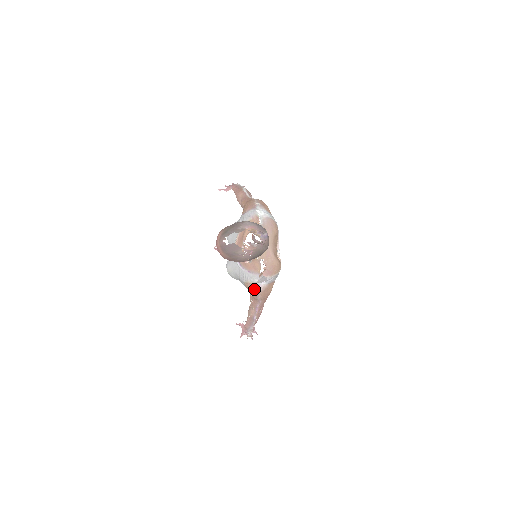
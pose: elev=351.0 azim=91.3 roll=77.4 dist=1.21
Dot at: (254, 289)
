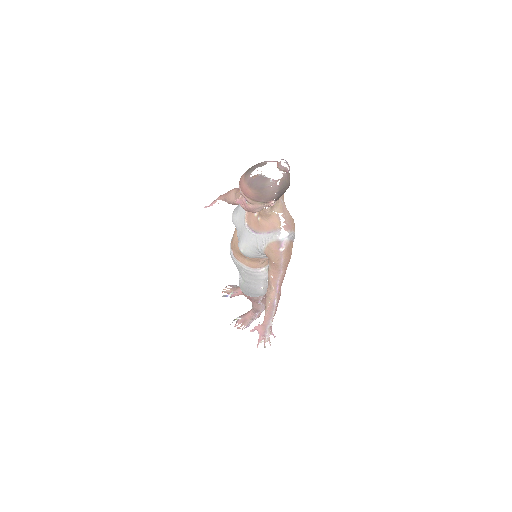
Dot at: (278, 247)
